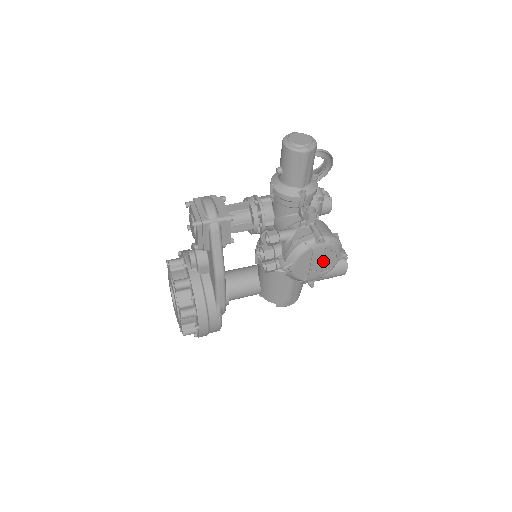
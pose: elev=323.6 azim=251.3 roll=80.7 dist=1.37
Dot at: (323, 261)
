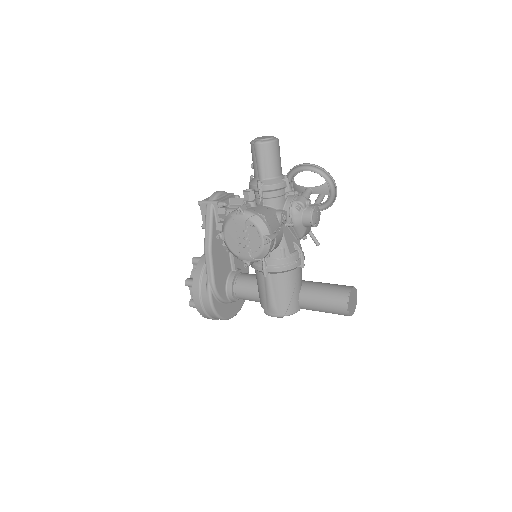
Dot at: (249, 238)
